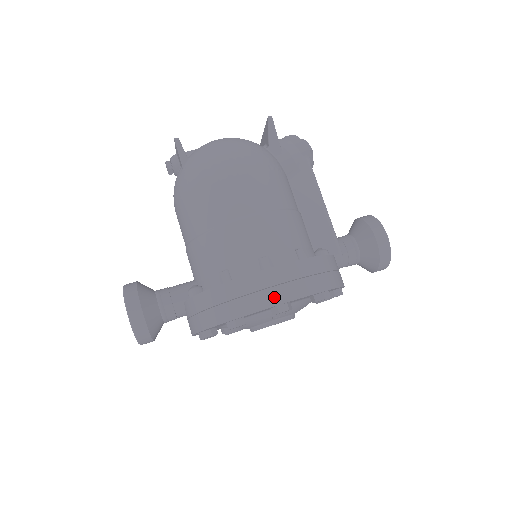
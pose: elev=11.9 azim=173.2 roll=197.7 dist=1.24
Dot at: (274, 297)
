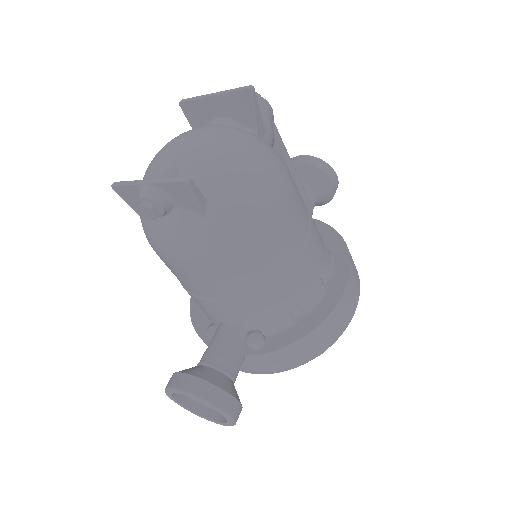
Dot at: (353, 308)
